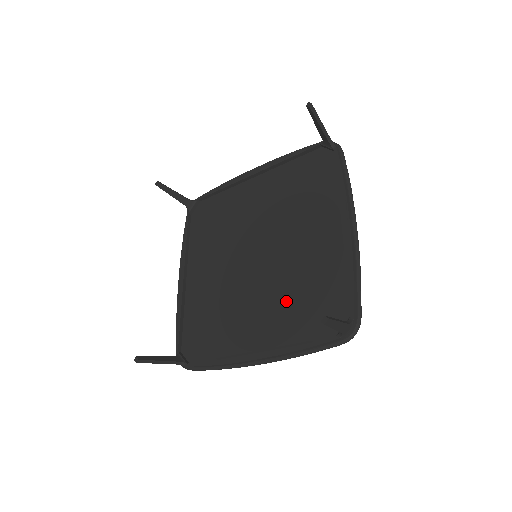
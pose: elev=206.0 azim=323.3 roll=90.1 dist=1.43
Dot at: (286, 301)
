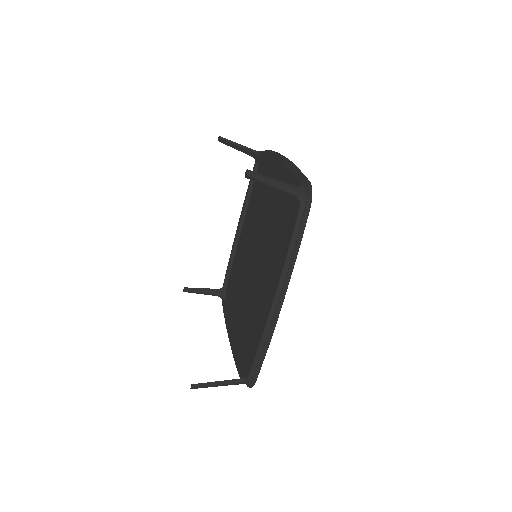
Dot at: (248, 317)
